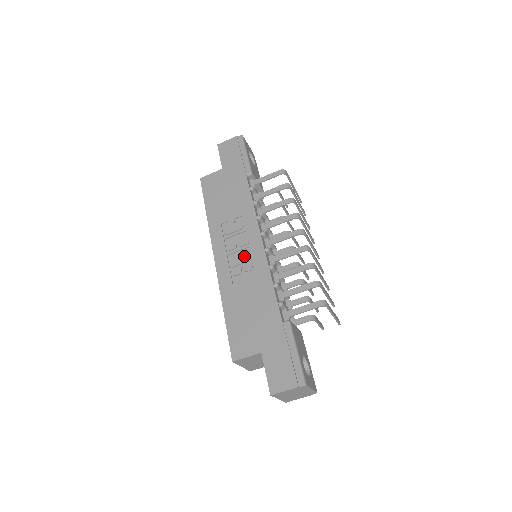
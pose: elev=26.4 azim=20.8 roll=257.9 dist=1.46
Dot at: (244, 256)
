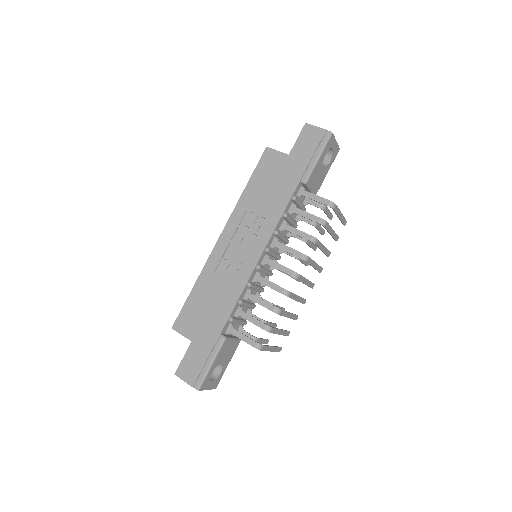
Dot at: (239, 257)
